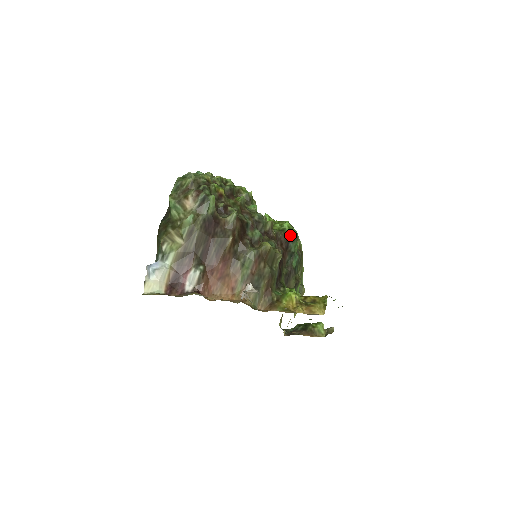
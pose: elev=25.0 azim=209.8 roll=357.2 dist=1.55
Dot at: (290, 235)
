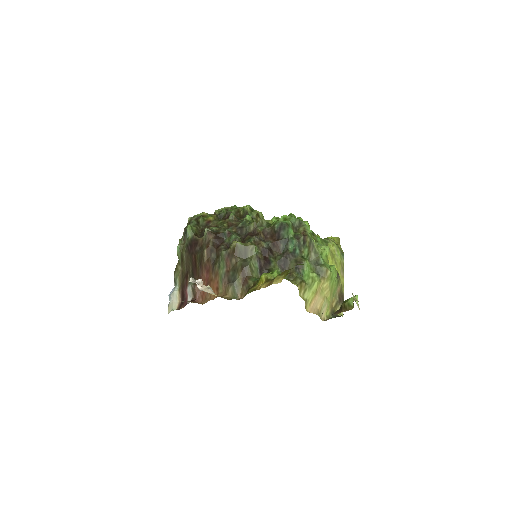
Dot at: (279, 225)
